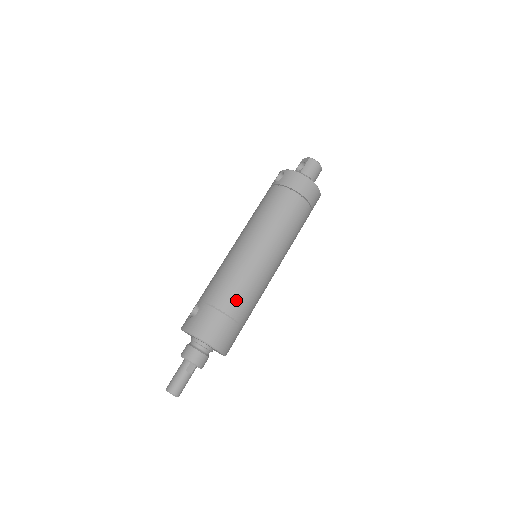
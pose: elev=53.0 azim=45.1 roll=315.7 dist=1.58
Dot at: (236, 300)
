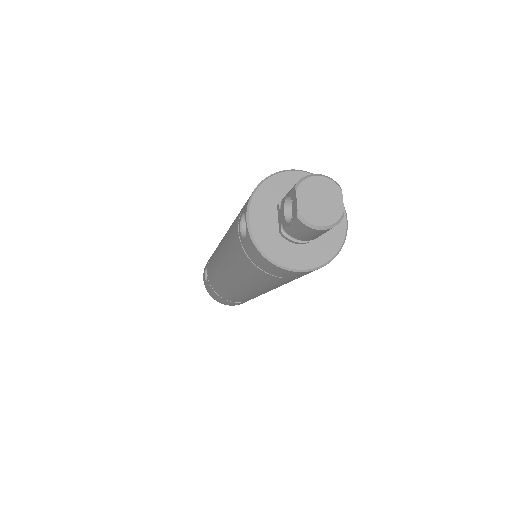
Dot at: (236, 300)
